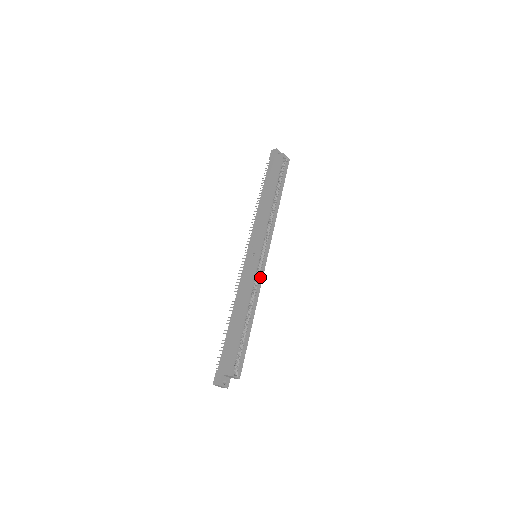
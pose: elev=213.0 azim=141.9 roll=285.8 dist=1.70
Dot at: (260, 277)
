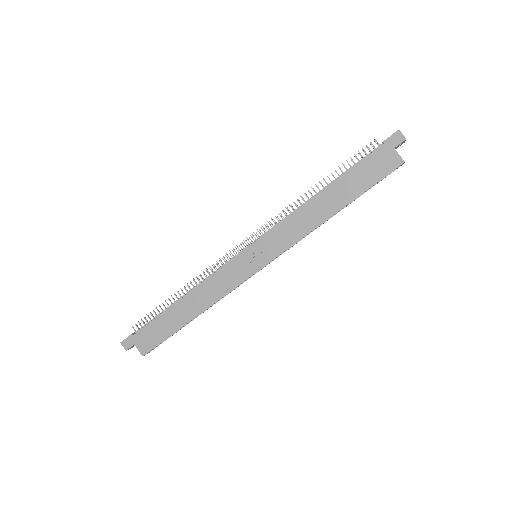
Dot at: occluded
